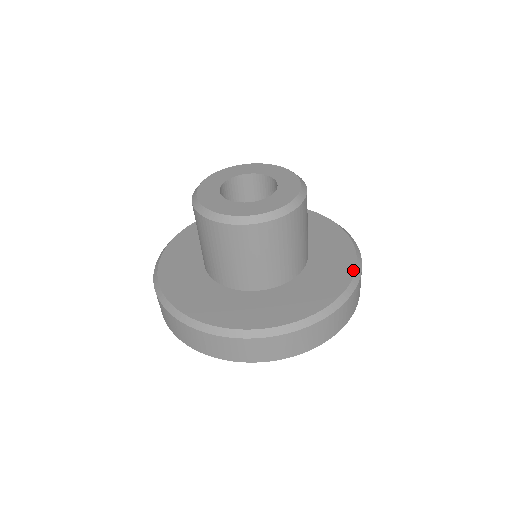
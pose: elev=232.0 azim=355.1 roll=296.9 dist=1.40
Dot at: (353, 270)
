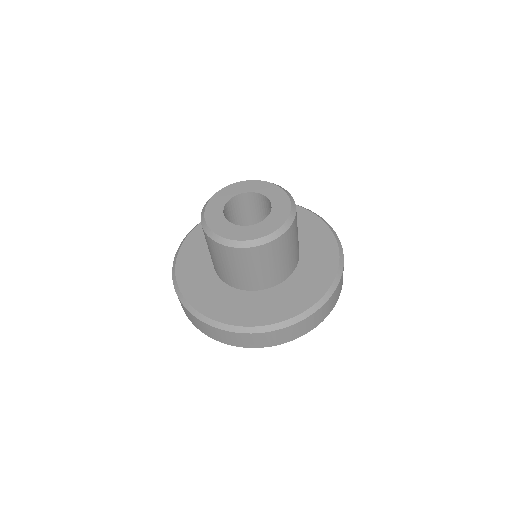
Dot at: (302, 311)
